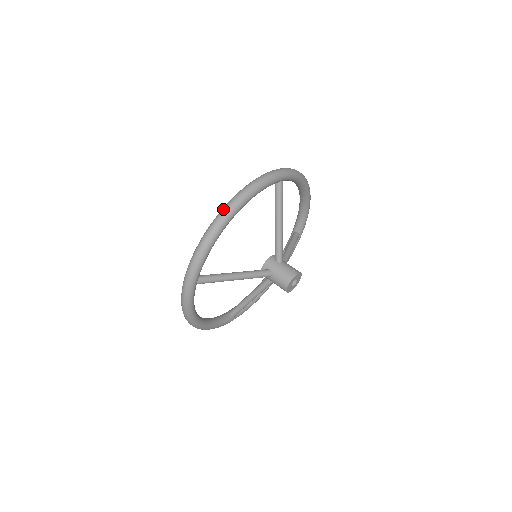
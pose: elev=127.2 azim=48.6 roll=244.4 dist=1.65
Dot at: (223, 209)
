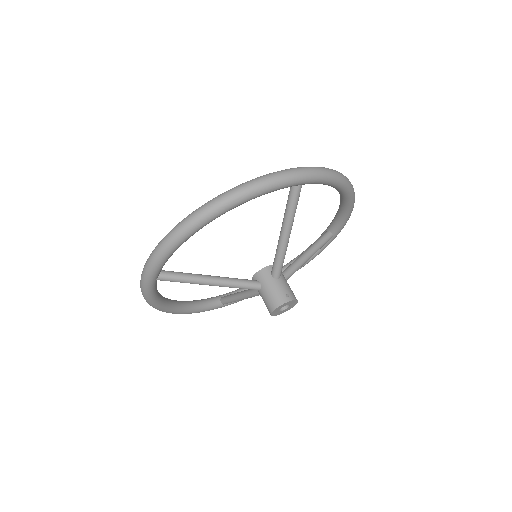
Dot at: (199, 208)
